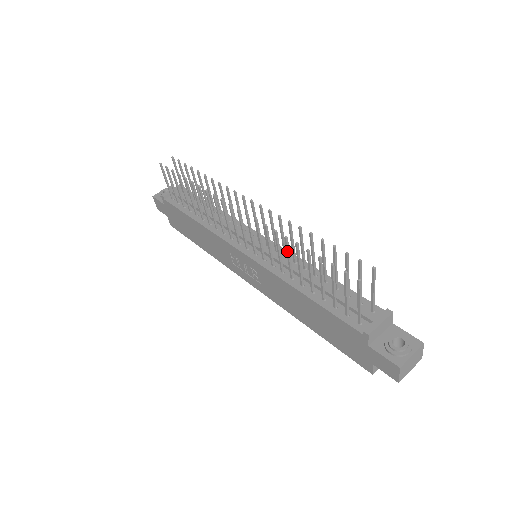
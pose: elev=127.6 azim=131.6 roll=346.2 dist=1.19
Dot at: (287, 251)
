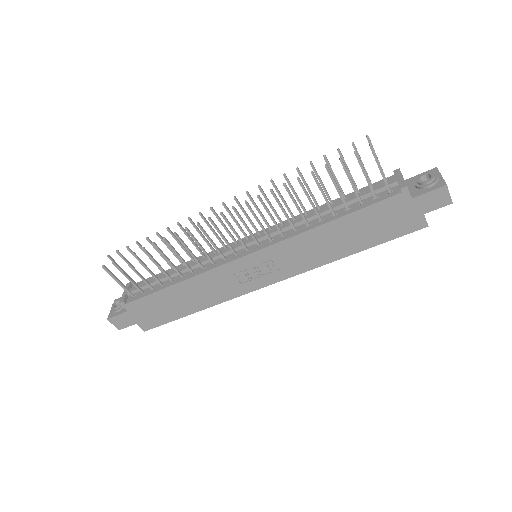
Dot at: (292, 198)
